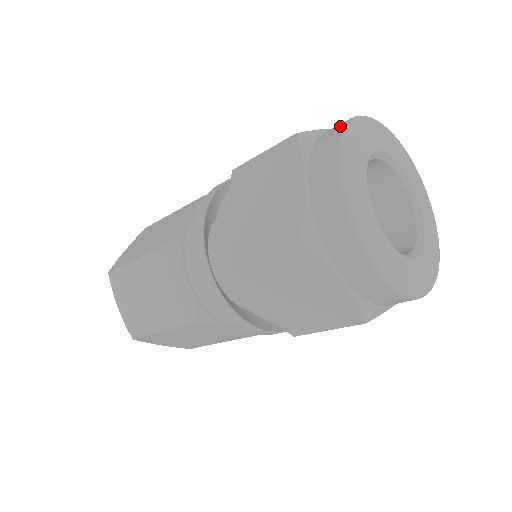
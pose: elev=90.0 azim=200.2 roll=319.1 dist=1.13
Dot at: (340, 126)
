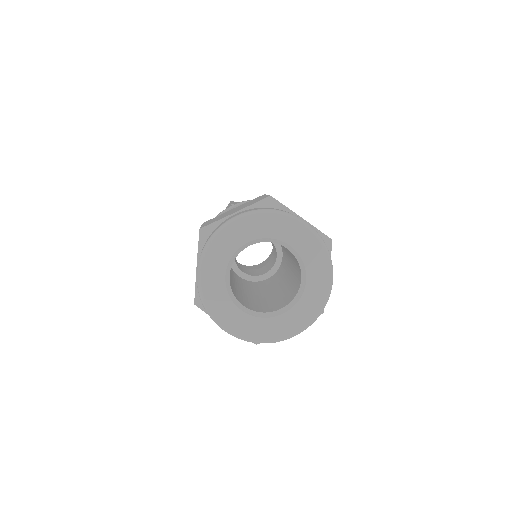
Dot at: (212, 233)
